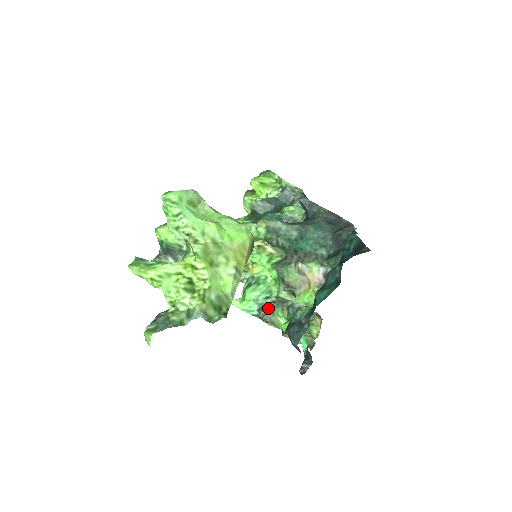
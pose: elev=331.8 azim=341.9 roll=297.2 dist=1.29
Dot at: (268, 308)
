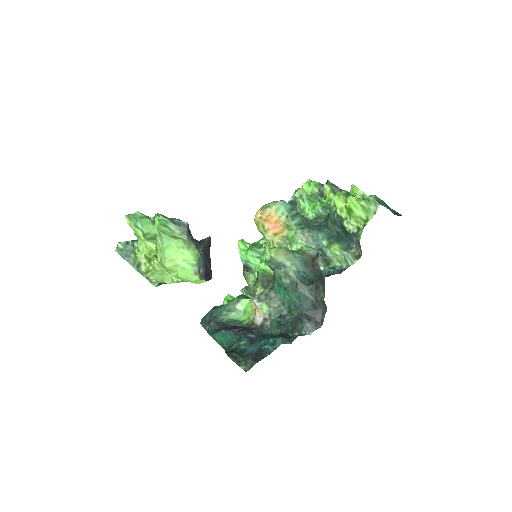
Dot at: (250, 271)
